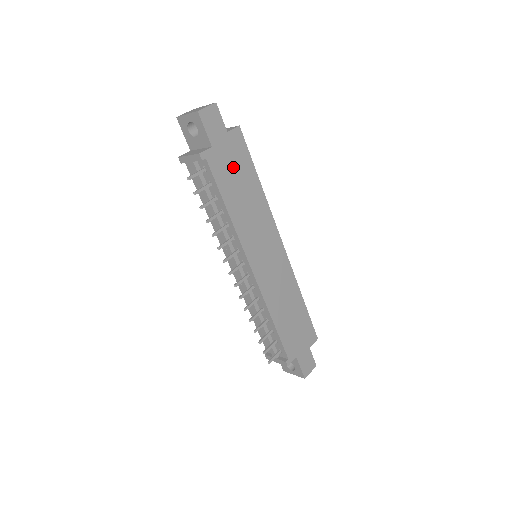
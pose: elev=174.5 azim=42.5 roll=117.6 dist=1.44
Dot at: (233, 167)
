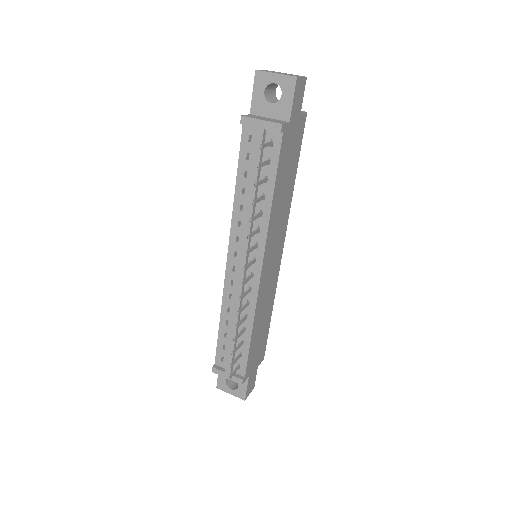
Dot at: (290, 153)
